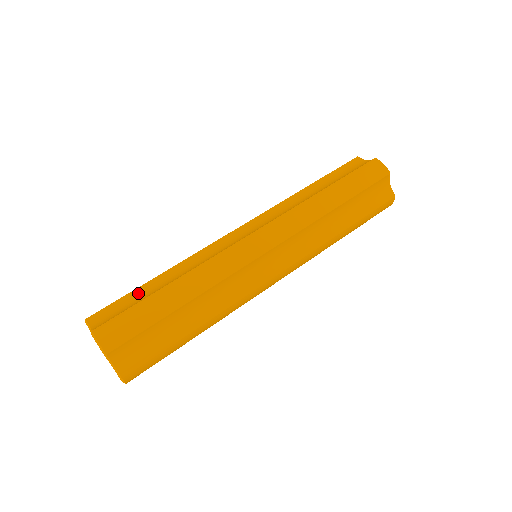
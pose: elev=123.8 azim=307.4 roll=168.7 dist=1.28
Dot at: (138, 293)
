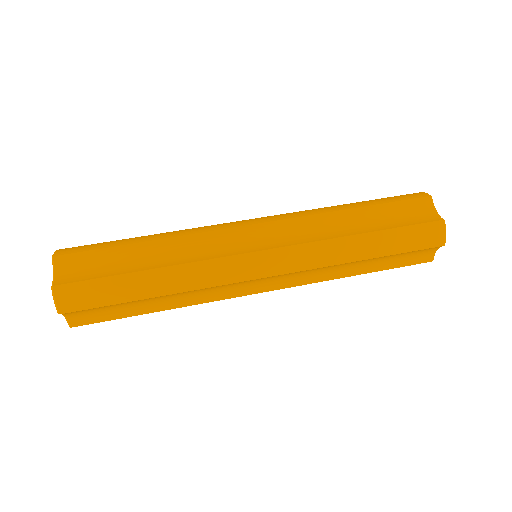
Dot at: occluded
